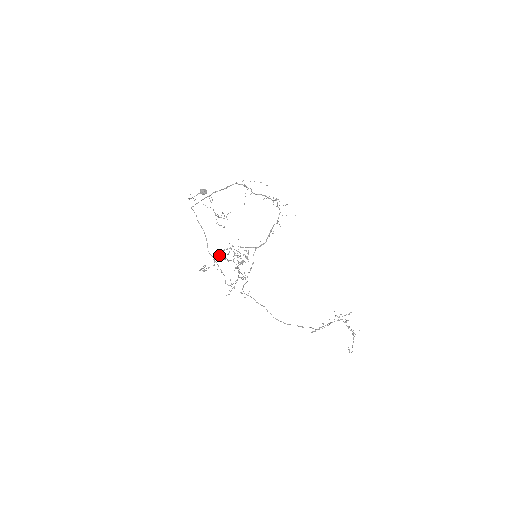
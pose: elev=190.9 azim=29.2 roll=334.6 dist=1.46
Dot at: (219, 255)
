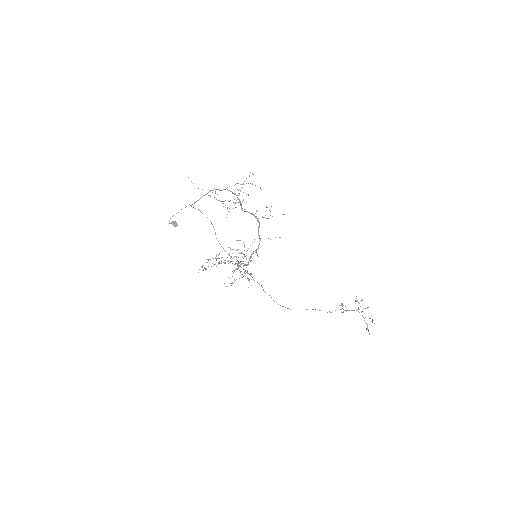
Dot at: occluded
